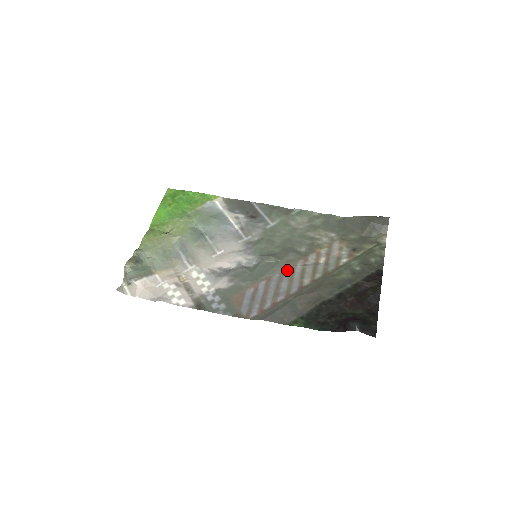
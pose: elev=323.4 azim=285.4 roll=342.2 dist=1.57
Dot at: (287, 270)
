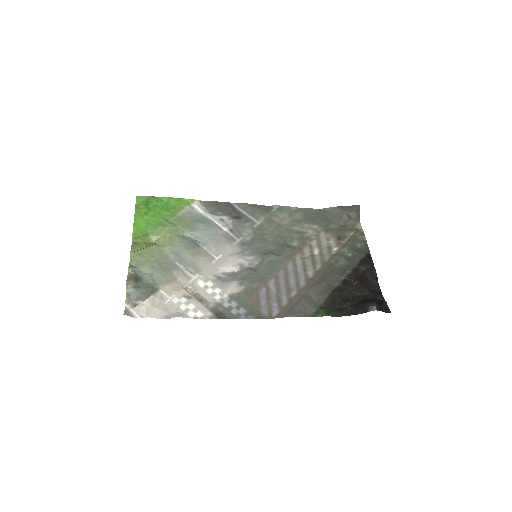
Dot at: (289, 265)
